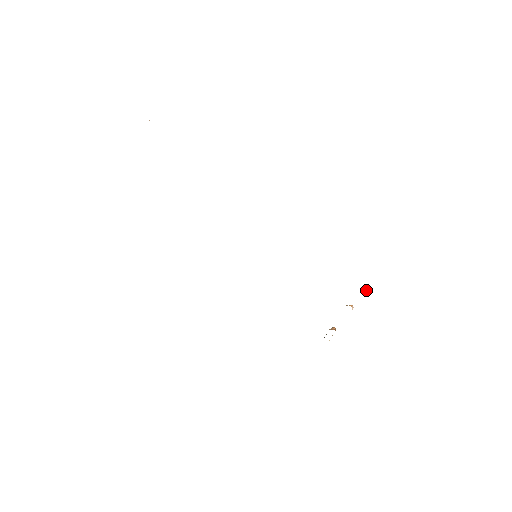
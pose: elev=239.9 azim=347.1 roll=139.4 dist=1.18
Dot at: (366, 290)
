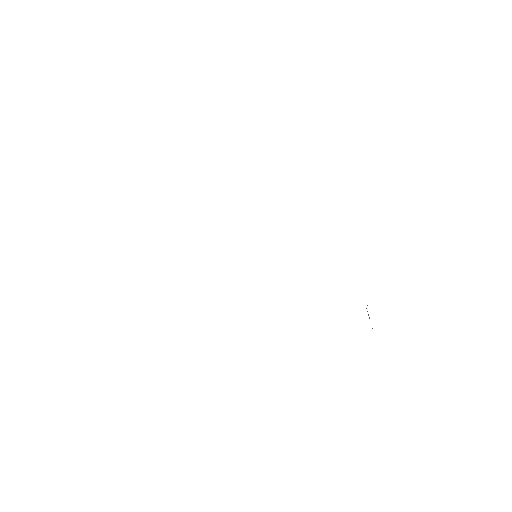
Dot at: occluded
